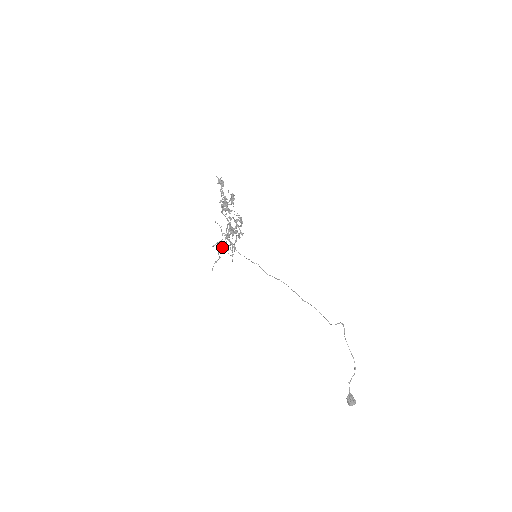
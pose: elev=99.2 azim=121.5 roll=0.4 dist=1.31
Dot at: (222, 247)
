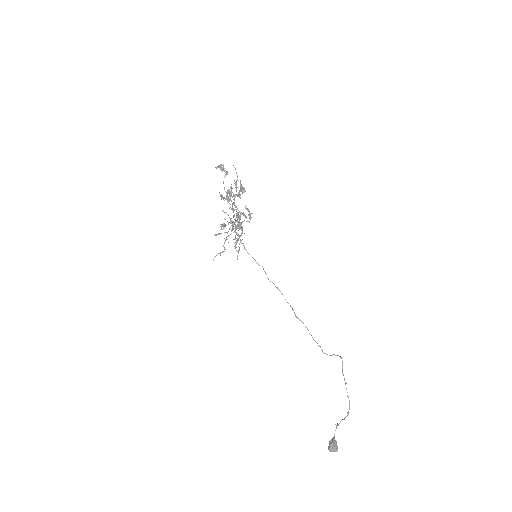
Dot at: occluded
